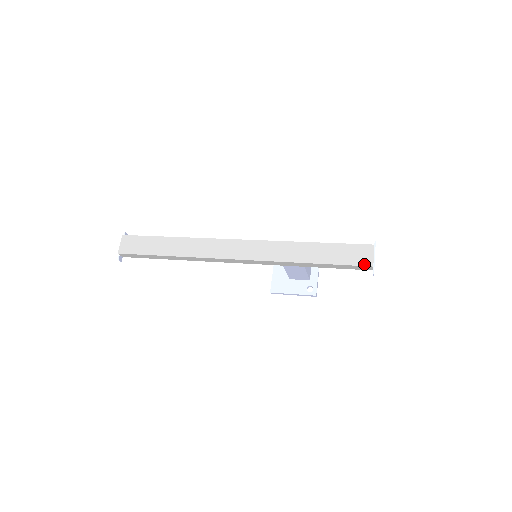
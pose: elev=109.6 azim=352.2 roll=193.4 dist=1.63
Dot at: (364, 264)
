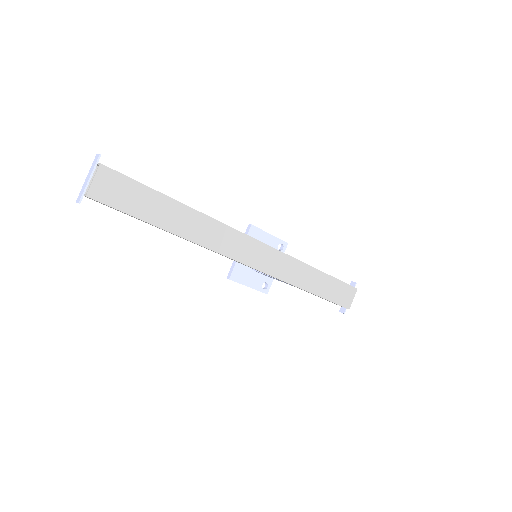
Dot at: (345, 306)
